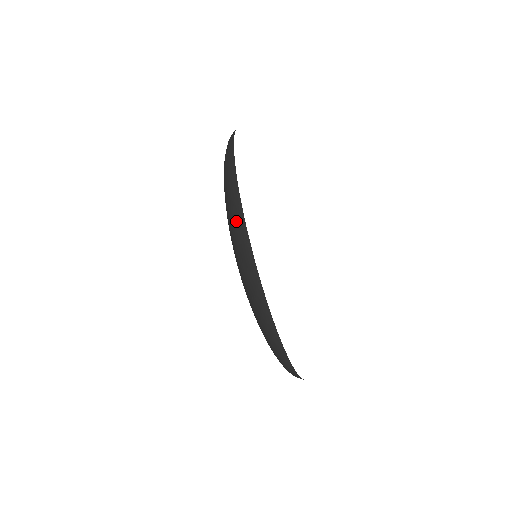
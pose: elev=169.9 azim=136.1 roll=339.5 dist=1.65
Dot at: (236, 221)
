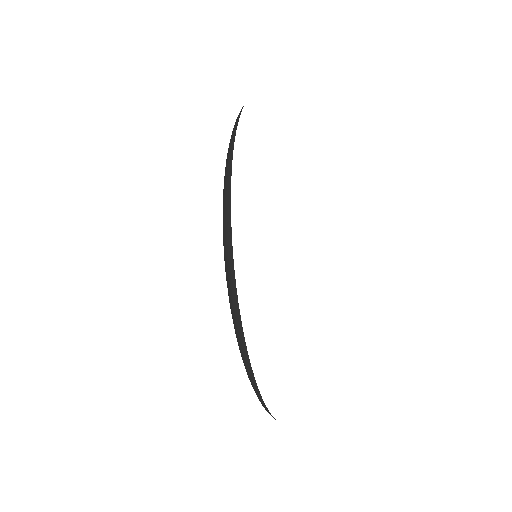
Dot at: (224, 209)
